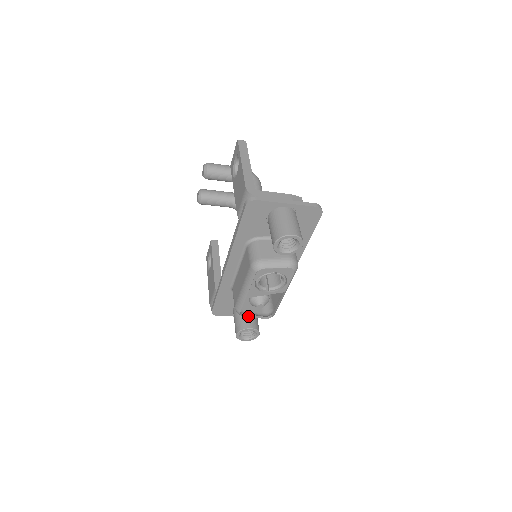
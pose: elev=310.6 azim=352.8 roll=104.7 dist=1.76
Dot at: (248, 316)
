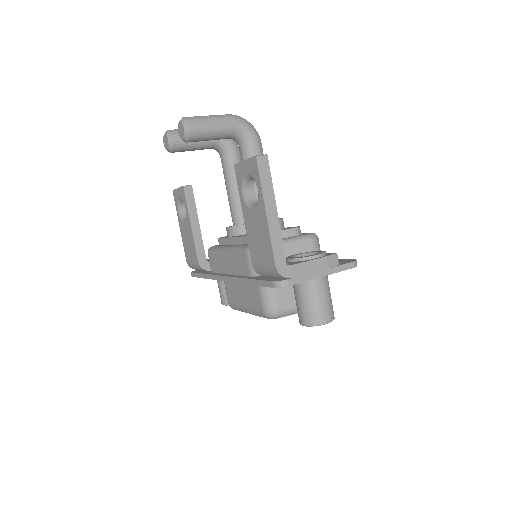
Dot at: occluded
